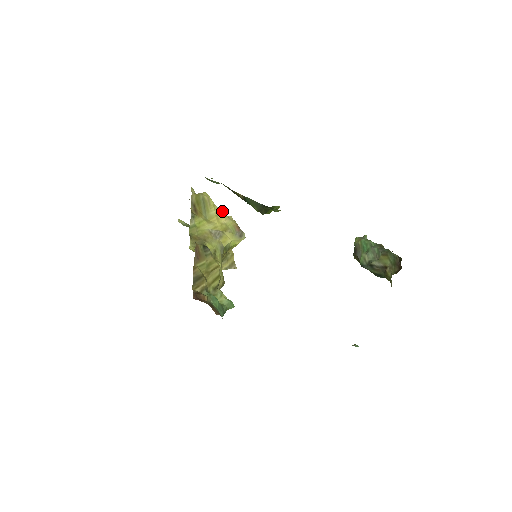
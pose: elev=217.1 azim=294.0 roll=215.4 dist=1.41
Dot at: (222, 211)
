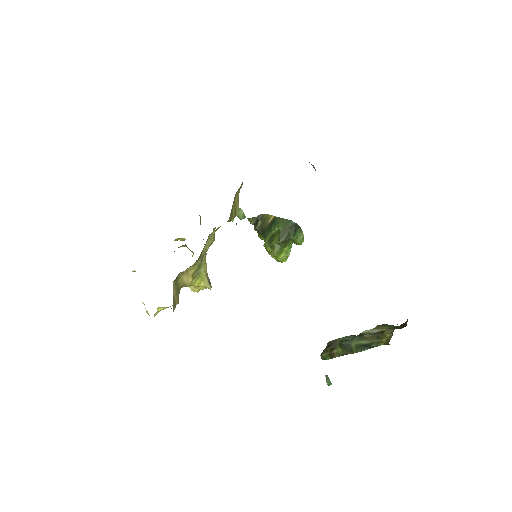
Dot at: occluded
